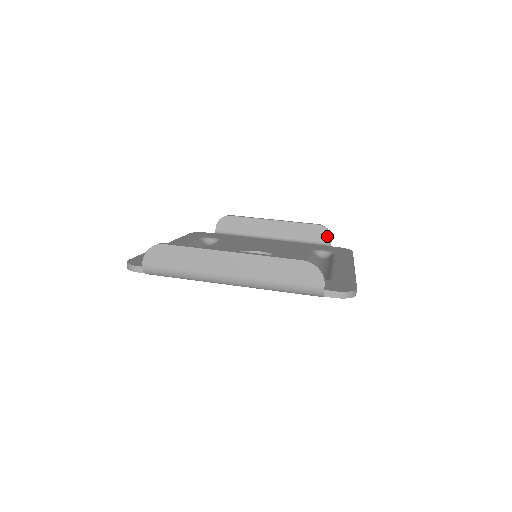
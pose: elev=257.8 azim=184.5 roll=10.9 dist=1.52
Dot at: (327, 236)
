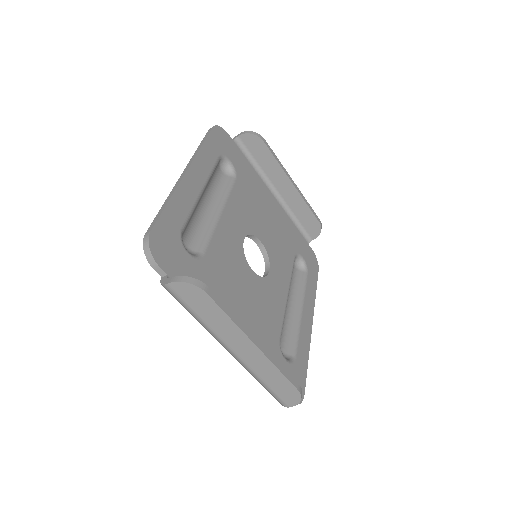
Dot at: (315, 234)
